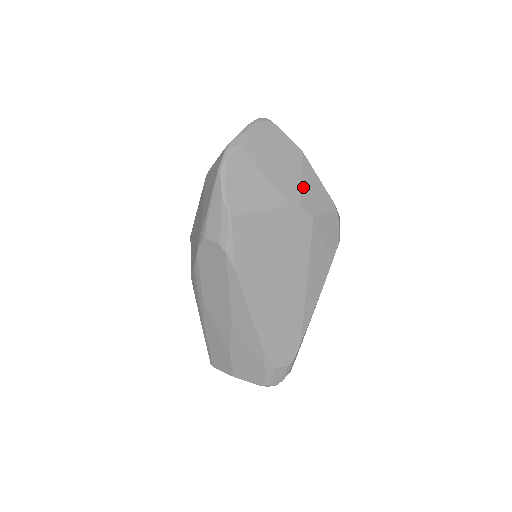
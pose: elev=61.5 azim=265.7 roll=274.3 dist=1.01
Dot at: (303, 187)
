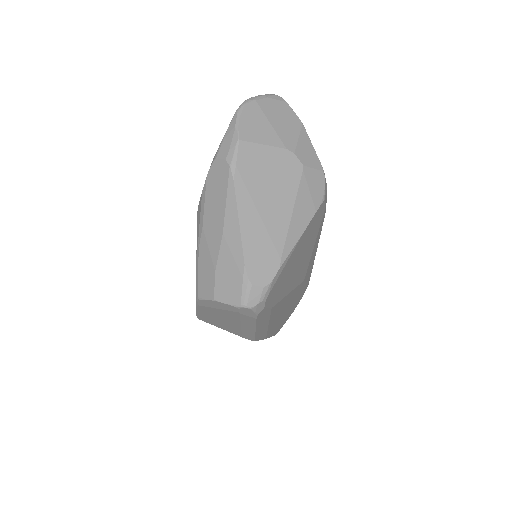
Dot at: (299, 143)
